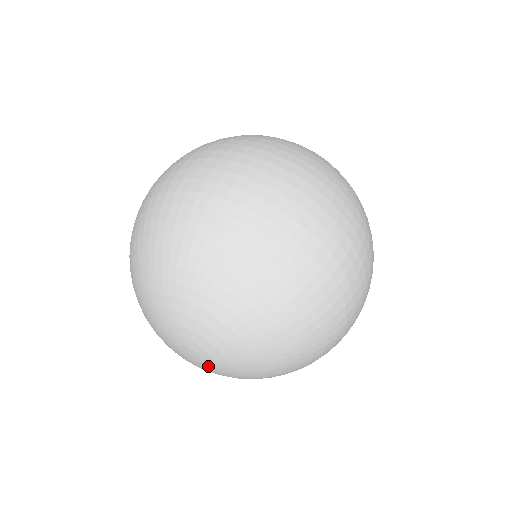
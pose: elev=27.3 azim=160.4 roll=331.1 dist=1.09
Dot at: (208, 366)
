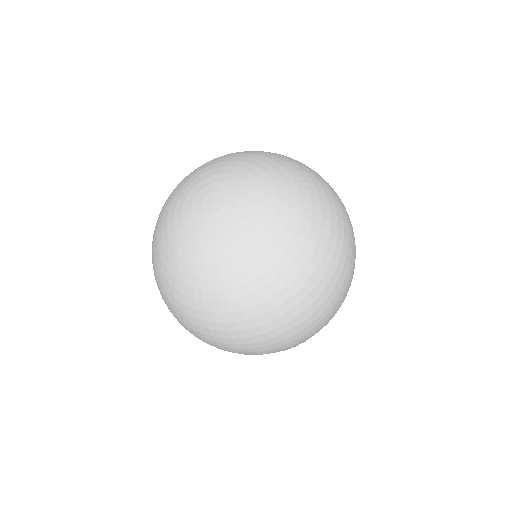
Dot at: (214, 221)
